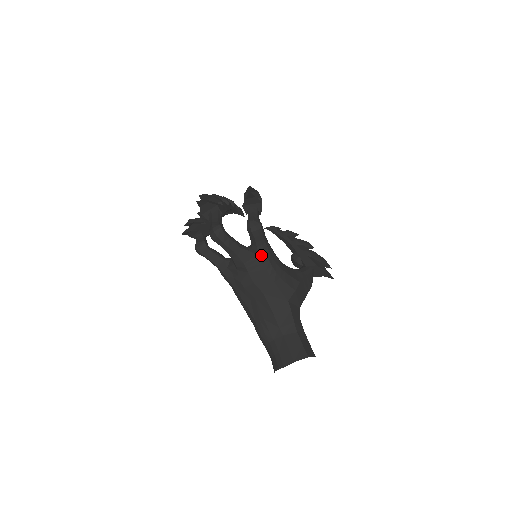
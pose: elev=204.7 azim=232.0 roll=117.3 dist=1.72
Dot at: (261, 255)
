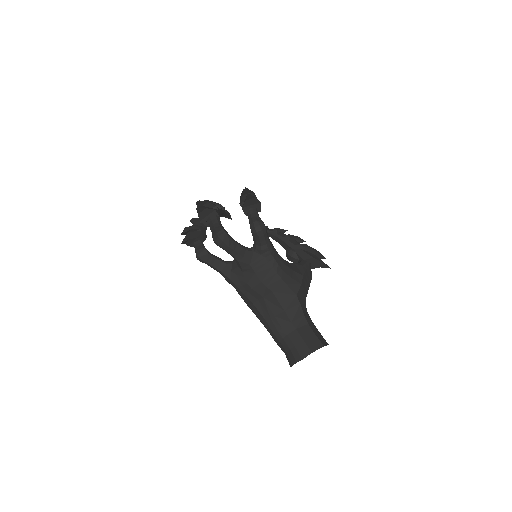
Dot at: (266, 254)
